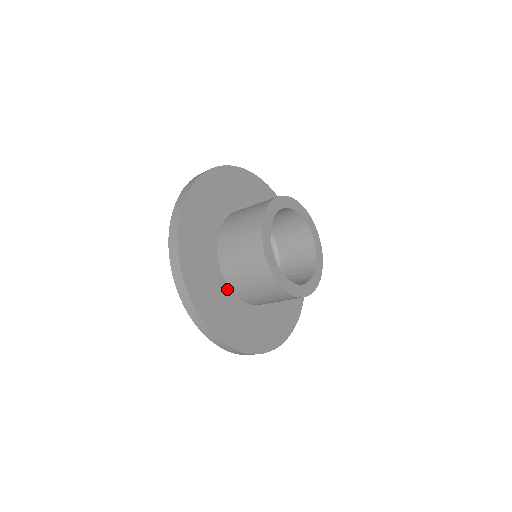
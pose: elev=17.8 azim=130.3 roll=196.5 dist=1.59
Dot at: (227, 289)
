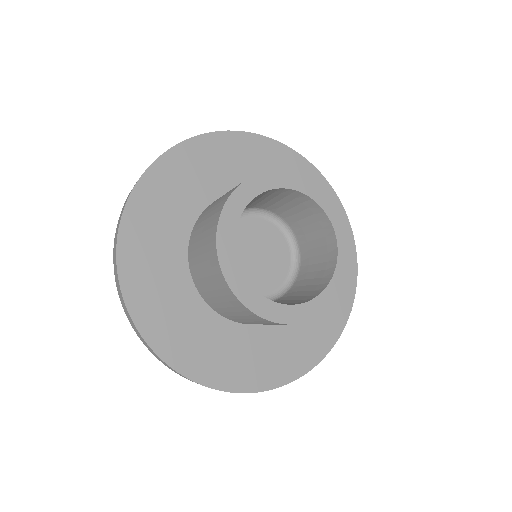
Dot at: (188, 281)
